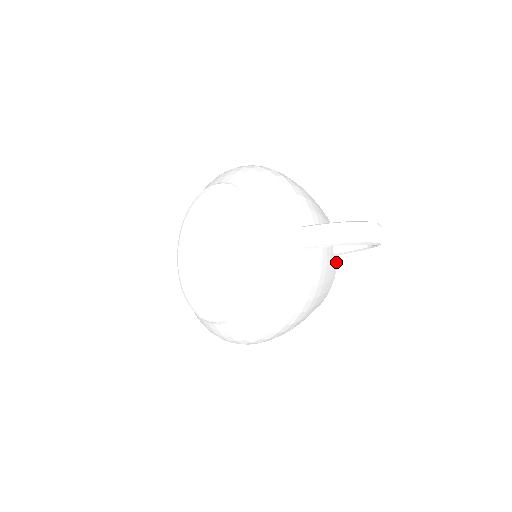
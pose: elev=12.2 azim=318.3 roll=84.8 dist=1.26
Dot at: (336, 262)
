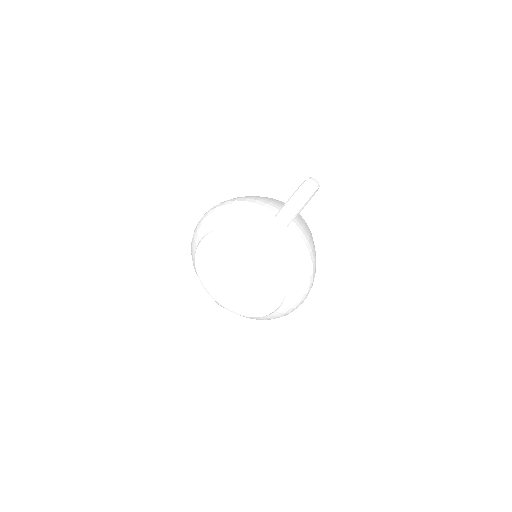
Dot at: (301, 217)
